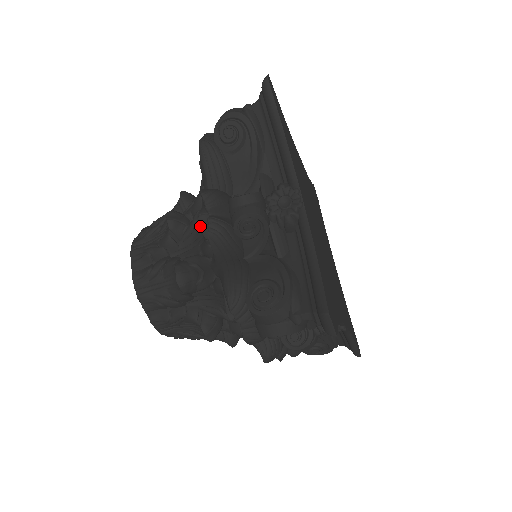
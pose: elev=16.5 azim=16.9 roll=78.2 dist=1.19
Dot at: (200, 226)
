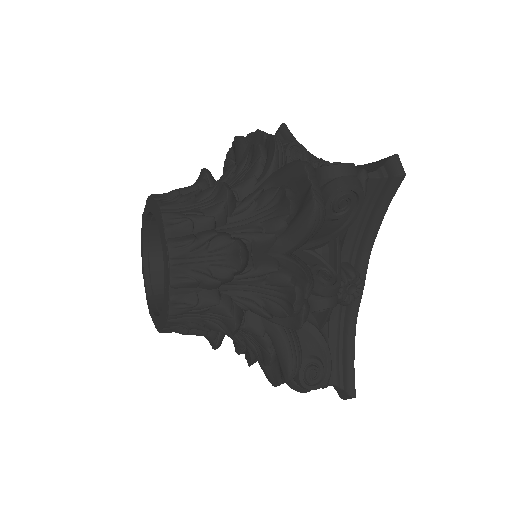
Dot at: (259, 143)
